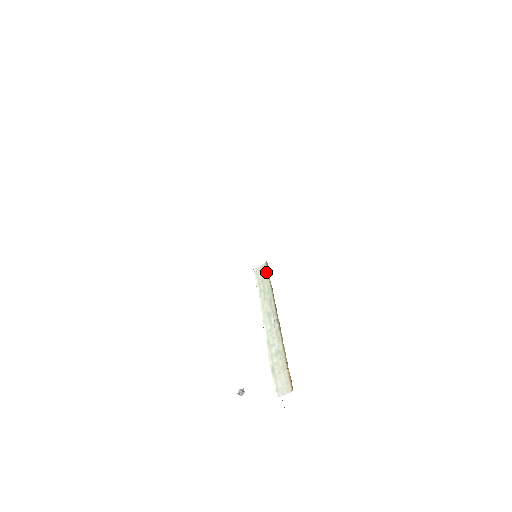
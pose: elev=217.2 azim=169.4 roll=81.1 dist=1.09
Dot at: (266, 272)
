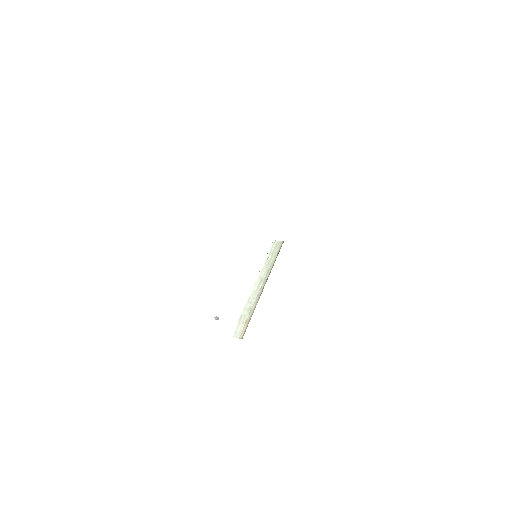
Dot at: (279, 249)
